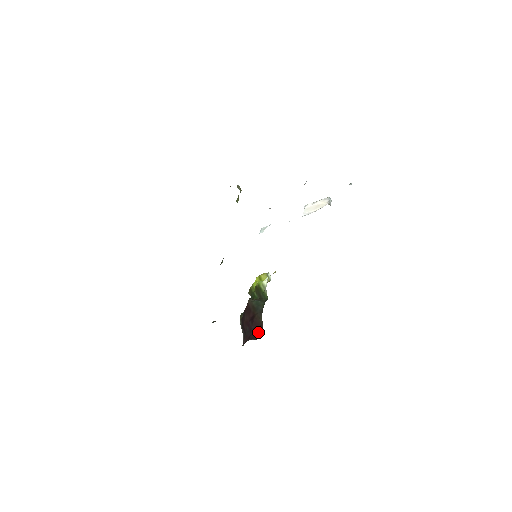
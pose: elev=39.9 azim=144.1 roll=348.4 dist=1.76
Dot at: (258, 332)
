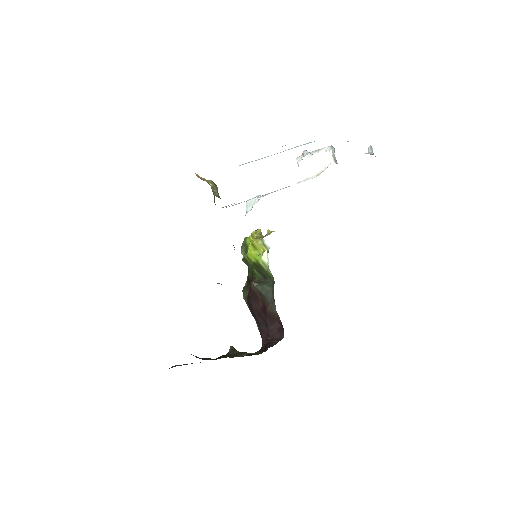
Dot at: (276, 327)
